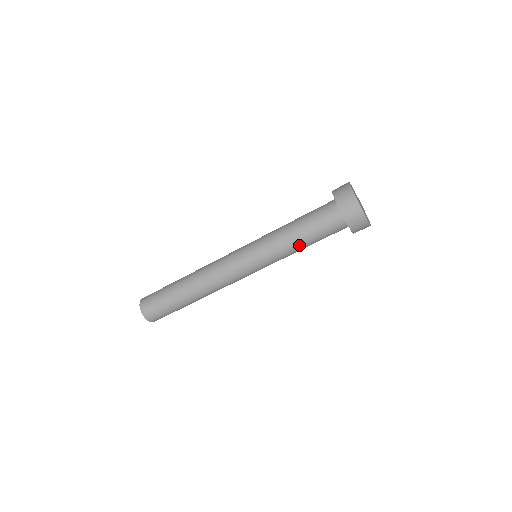
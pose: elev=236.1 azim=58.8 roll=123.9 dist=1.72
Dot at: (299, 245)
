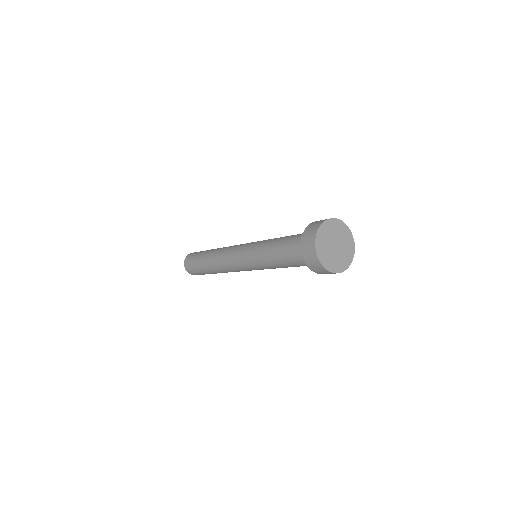
Dot at: occluded
